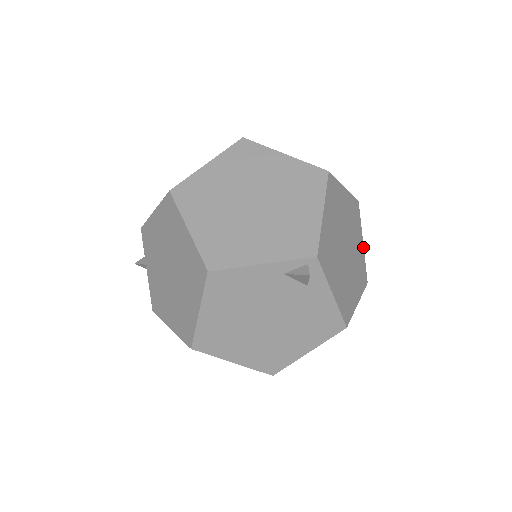
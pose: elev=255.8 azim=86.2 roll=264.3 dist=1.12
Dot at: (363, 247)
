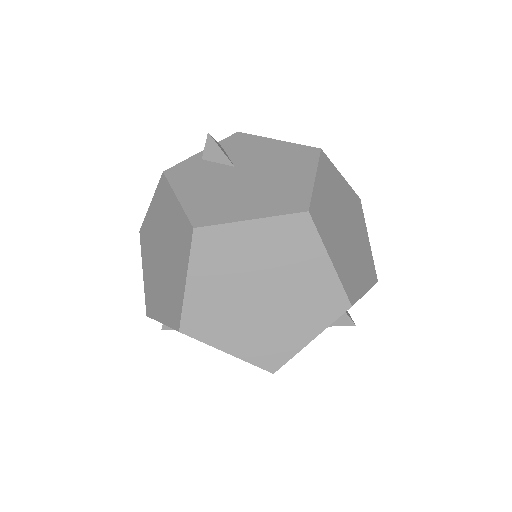
Dot at: (344, 180)
